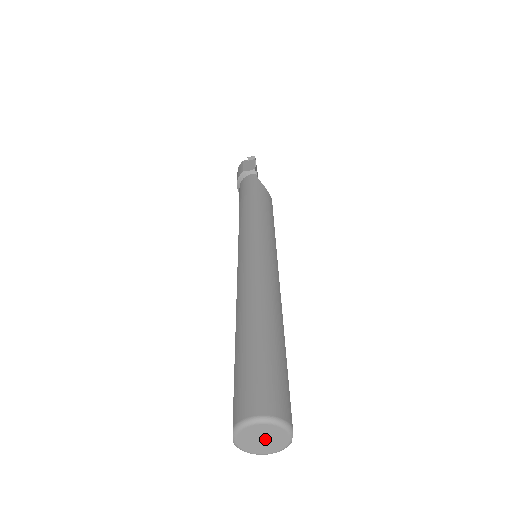
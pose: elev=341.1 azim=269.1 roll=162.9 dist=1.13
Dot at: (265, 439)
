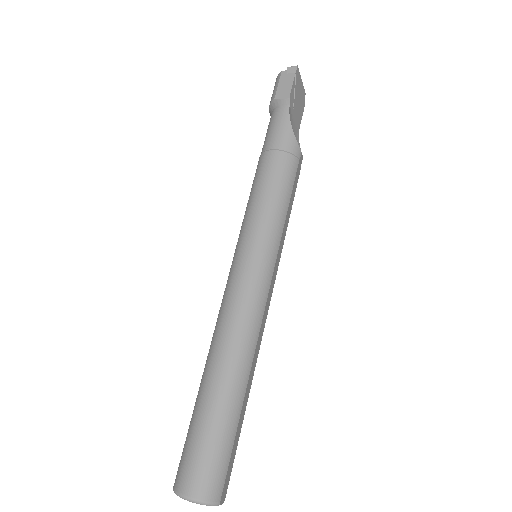
Dot at: occluded
